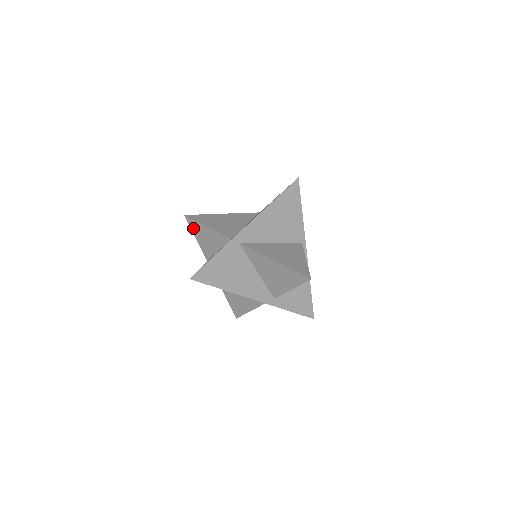
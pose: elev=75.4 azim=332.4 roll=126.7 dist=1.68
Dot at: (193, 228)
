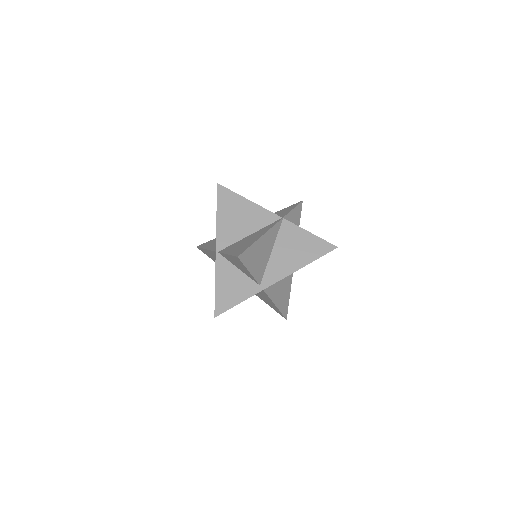
Dot at: (234, 258)
